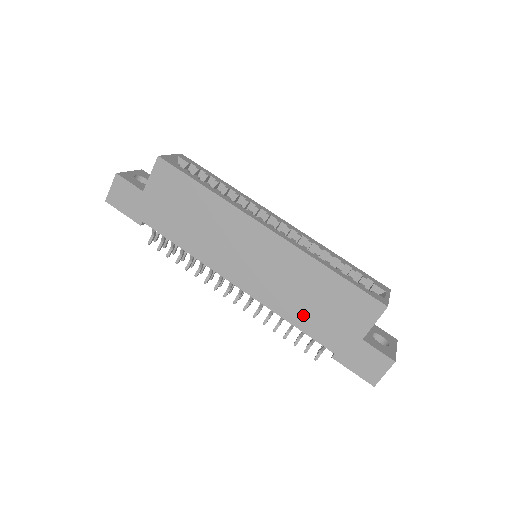
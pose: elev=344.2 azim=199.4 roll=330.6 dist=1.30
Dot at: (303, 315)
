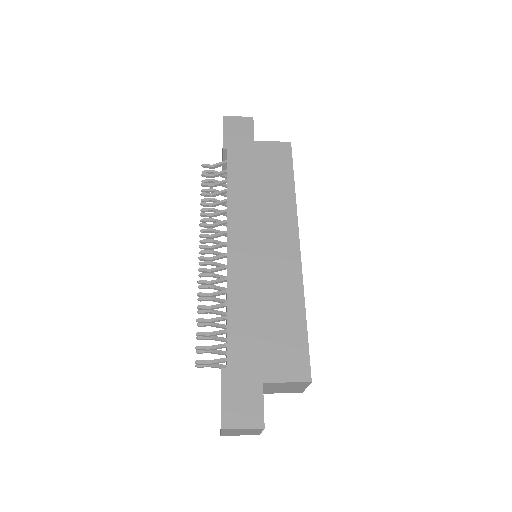
Dot at: (245, 316)
